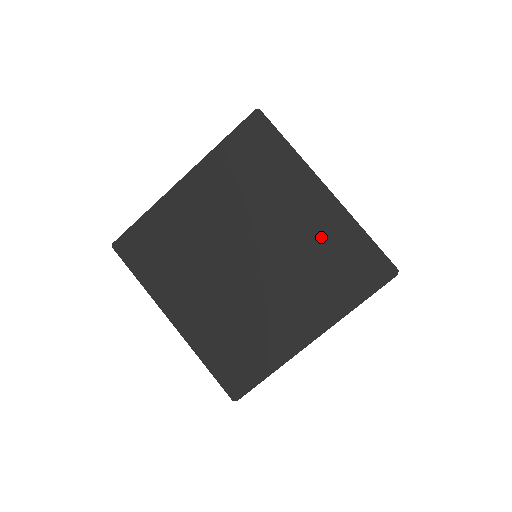
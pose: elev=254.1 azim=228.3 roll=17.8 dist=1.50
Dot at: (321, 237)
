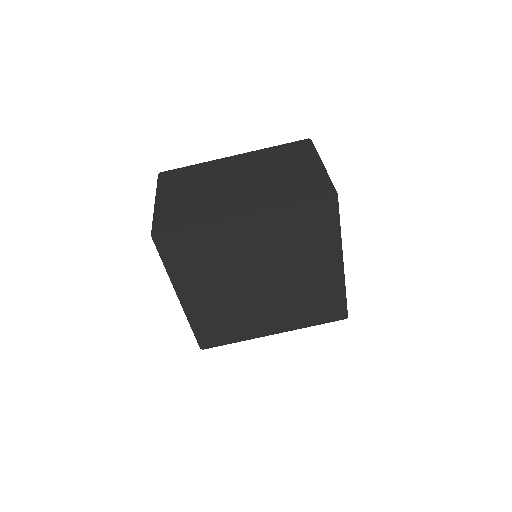
Dot at: (318, 287)
